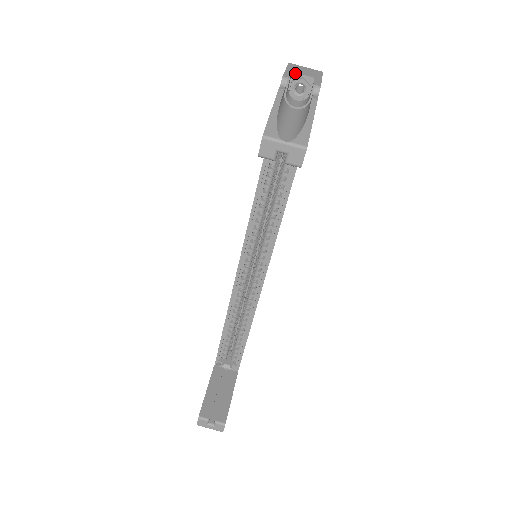
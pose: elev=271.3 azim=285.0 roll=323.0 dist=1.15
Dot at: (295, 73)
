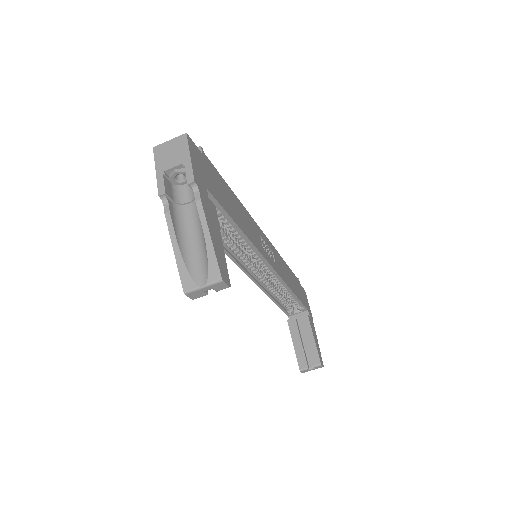
Dot at: (165, 171)
